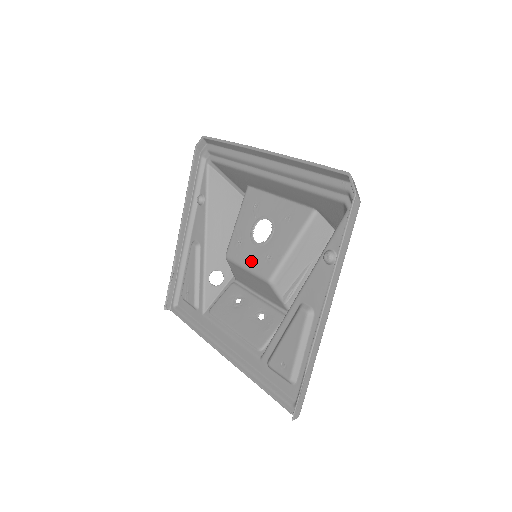
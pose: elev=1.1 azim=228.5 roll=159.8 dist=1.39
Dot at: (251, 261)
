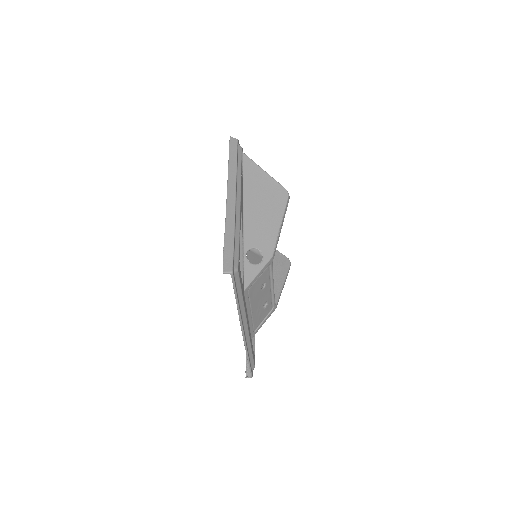
Dot at: occluded
